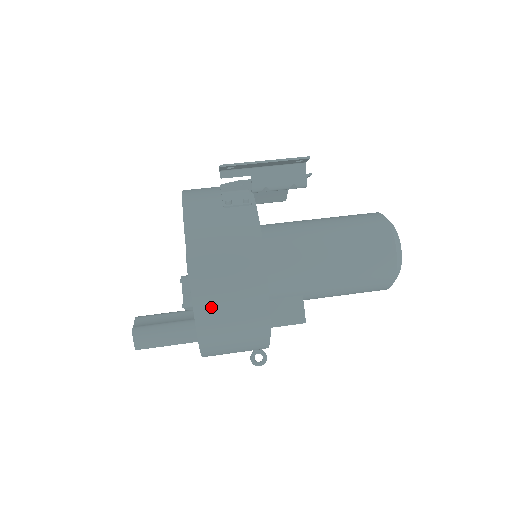
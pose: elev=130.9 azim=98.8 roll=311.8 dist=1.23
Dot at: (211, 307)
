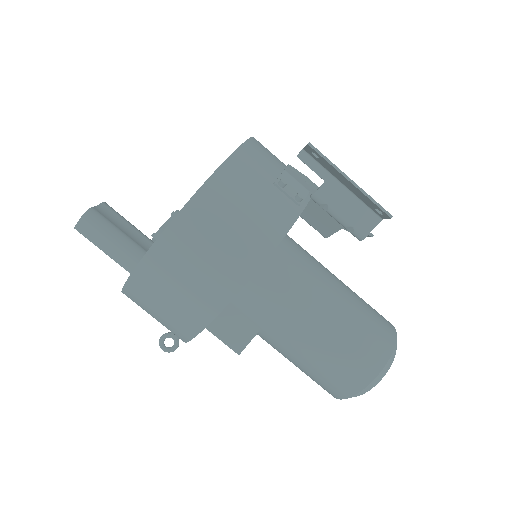
Dot at: (172, 256)
